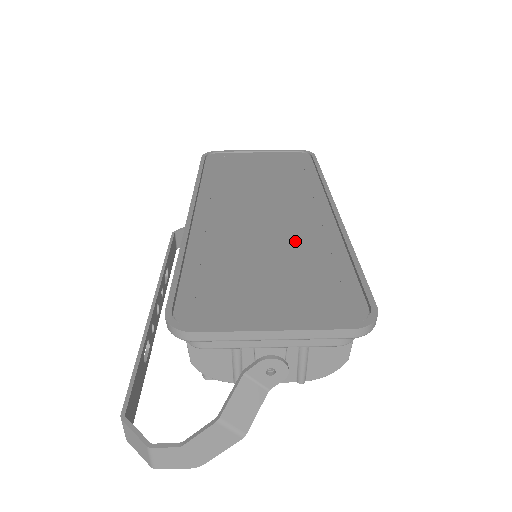
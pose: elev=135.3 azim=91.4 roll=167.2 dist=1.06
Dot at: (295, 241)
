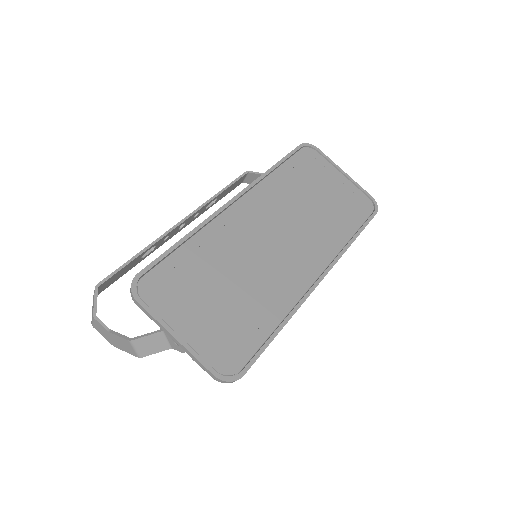
Dot at: (263, 284)
